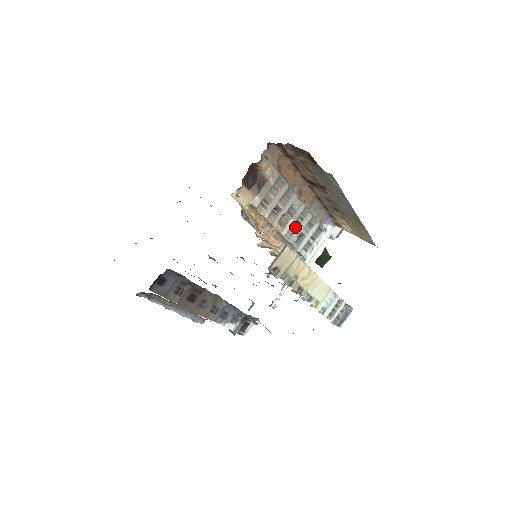
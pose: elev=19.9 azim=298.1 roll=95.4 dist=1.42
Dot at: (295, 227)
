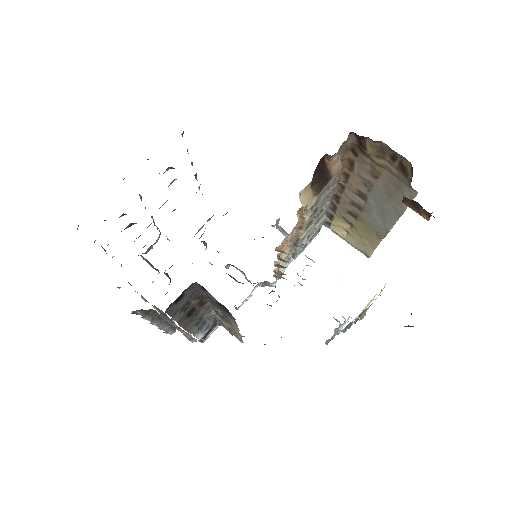
Dot at: (310, 229)
